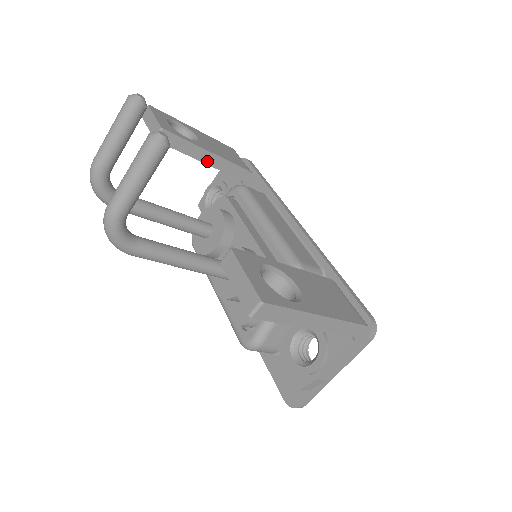
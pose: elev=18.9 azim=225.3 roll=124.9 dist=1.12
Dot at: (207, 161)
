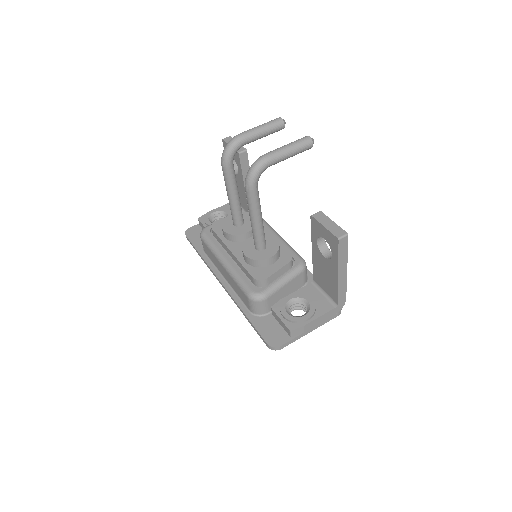
Dot at: occluded
